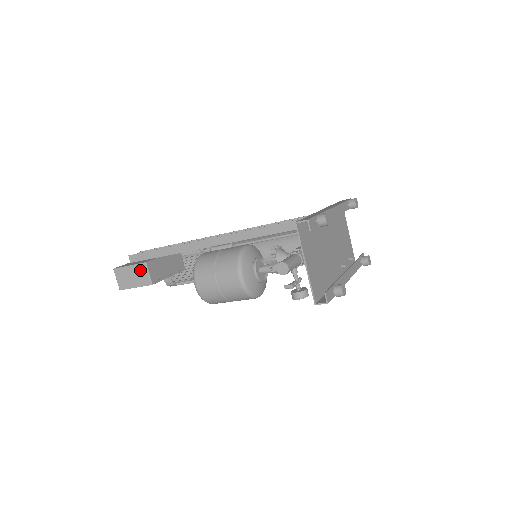
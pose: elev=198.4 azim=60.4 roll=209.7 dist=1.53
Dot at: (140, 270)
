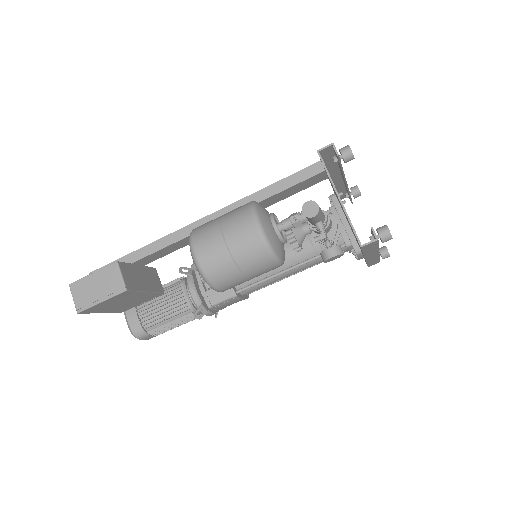
Dot at: (109, 274)
